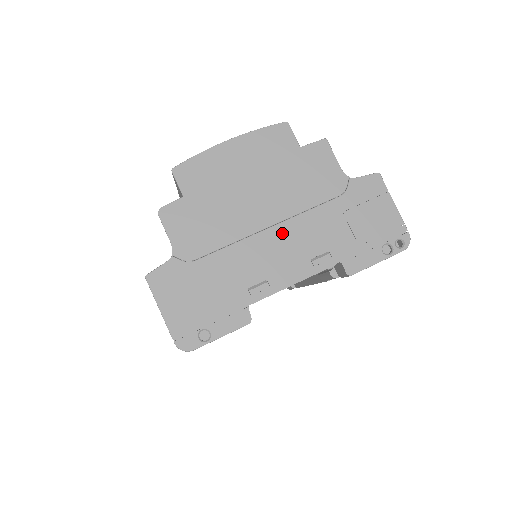
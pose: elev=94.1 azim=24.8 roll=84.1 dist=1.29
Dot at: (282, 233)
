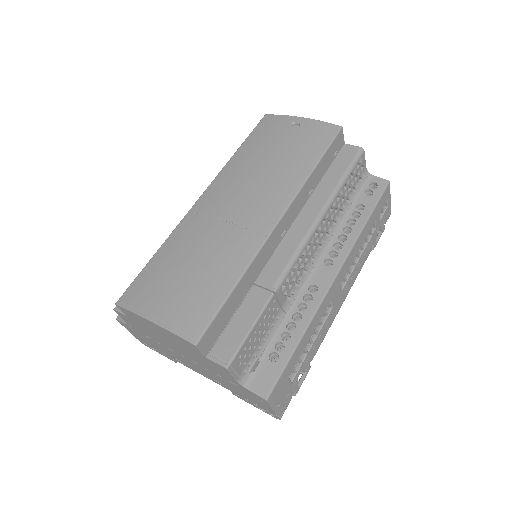
Dot at: (193, 363)
